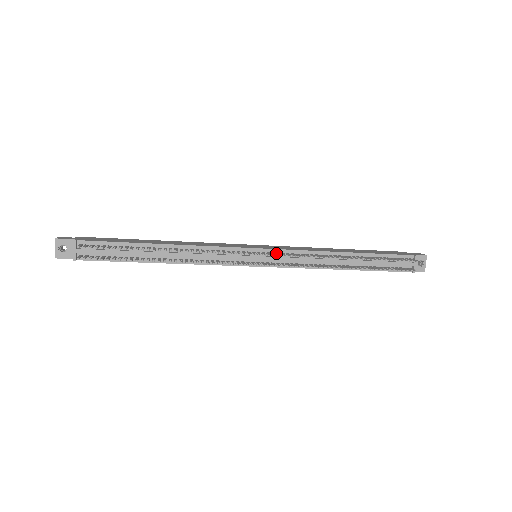
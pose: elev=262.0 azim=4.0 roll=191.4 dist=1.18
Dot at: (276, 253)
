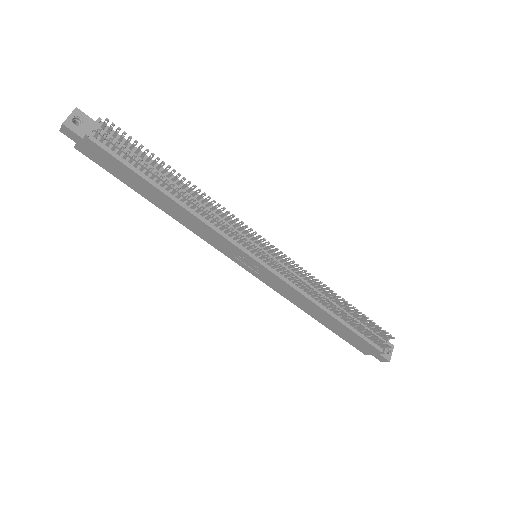
Dot at: (279, 260)
